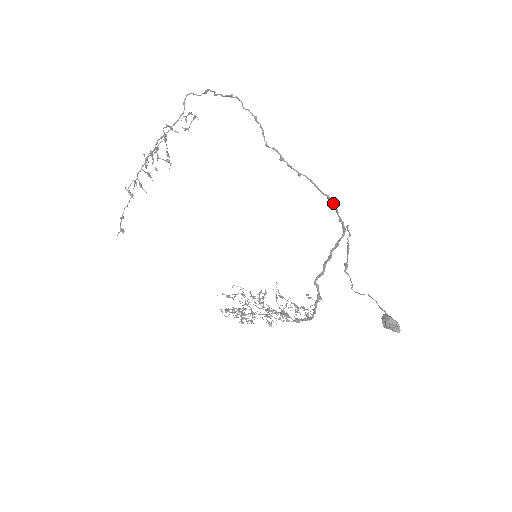
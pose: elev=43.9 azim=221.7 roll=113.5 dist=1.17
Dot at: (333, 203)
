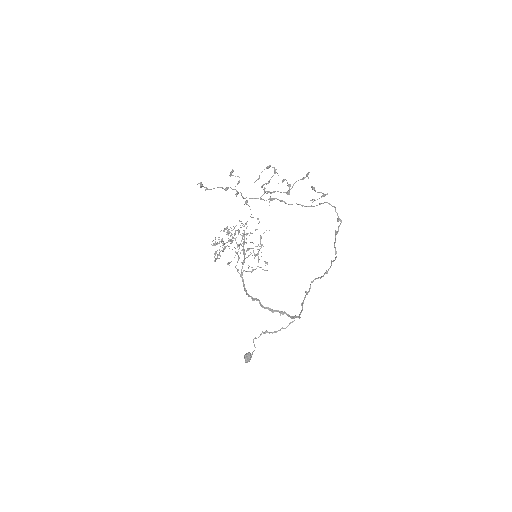
Dot at: occluded
